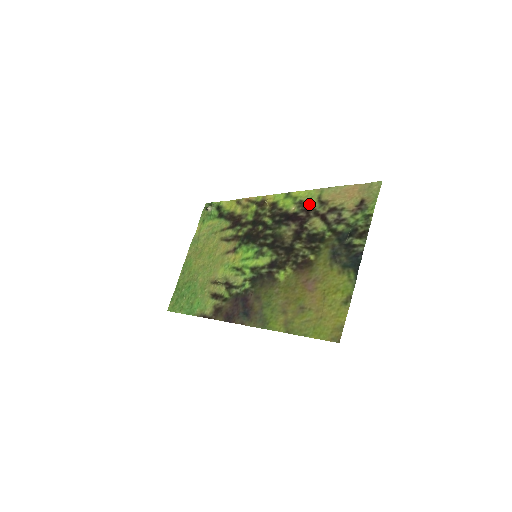
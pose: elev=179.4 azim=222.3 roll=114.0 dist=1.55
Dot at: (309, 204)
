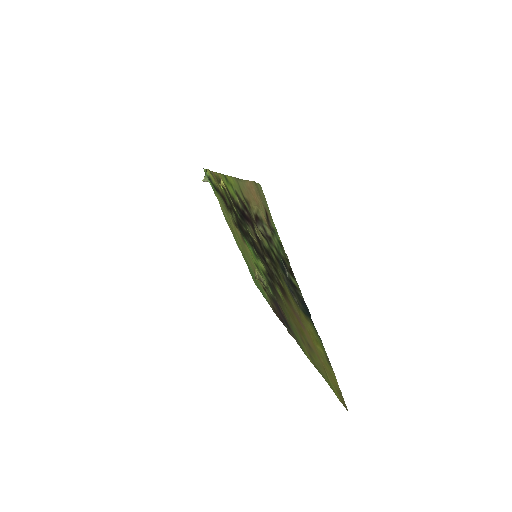
Dot at: (242, 200)
